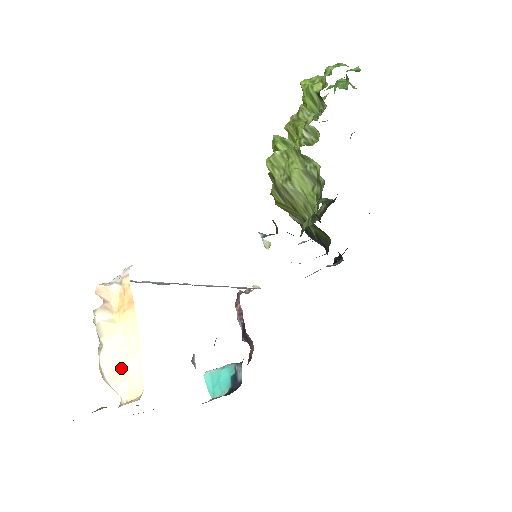
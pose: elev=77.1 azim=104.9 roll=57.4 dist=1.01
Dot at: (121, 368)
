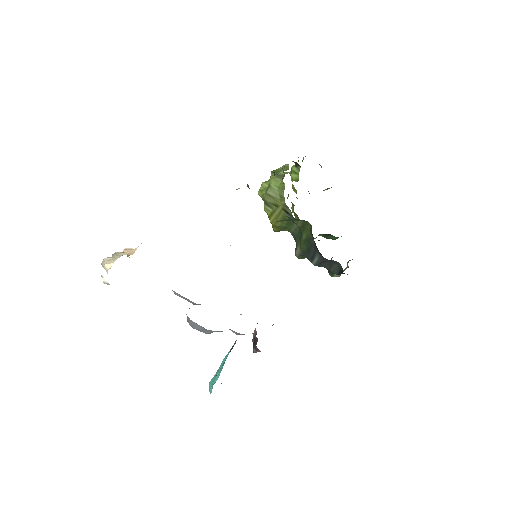
Dot at: (117, 258)
